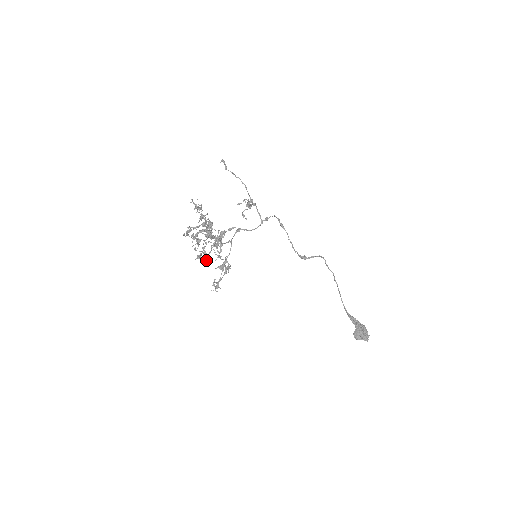
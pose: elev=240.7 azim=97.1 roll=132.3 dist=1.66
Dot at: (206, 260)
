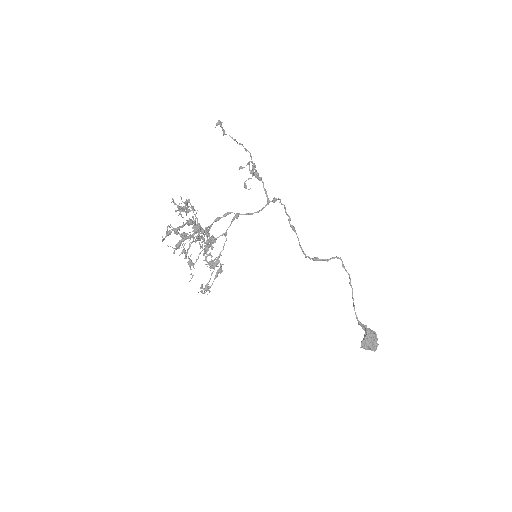
Dot at: (191, 274)
